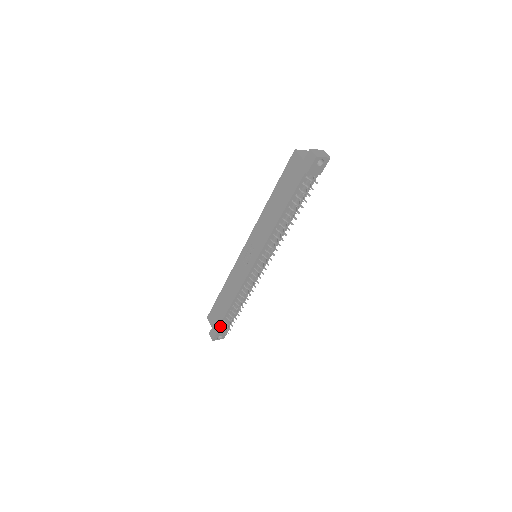
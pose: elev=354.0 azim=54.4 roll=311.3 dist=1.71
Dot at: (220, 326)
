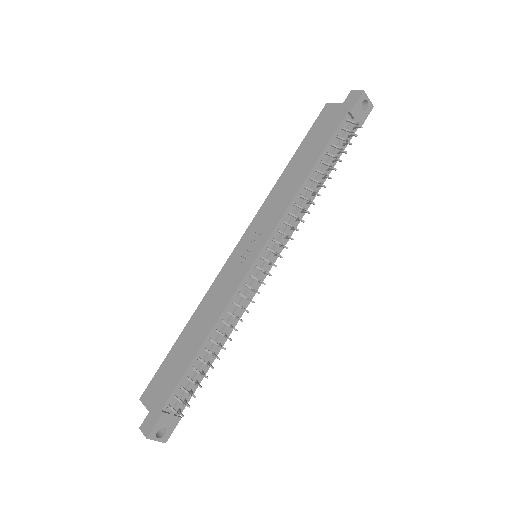
Dot at: (170, 400)
